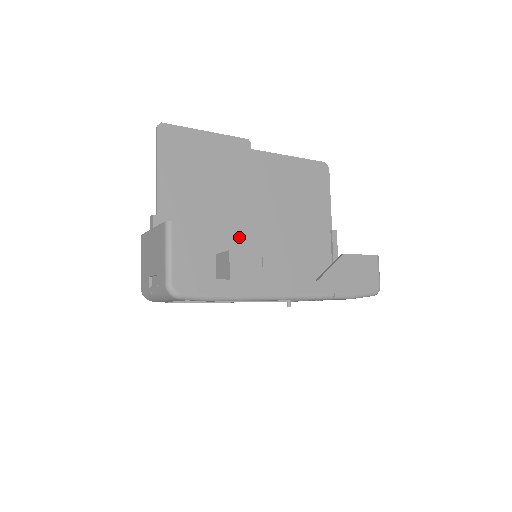
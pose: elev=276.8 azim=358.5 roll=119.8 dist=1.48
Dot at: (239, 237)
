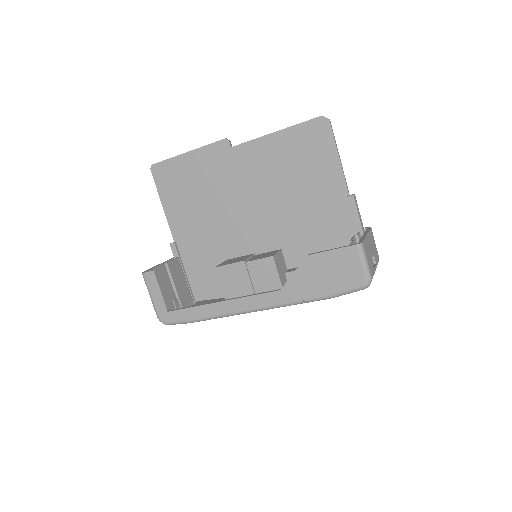
Dot at: (243, 238)
